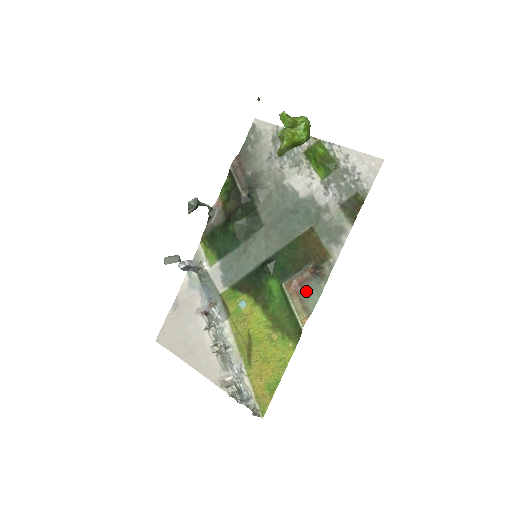
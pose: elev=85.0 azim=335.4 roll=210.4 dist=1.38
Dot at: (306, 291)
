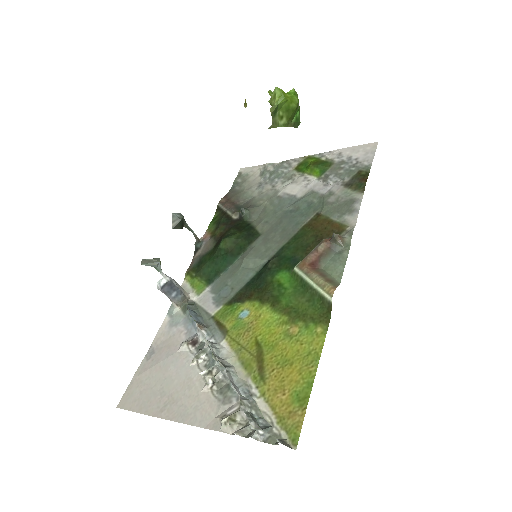
Dot at: (326, 266)
